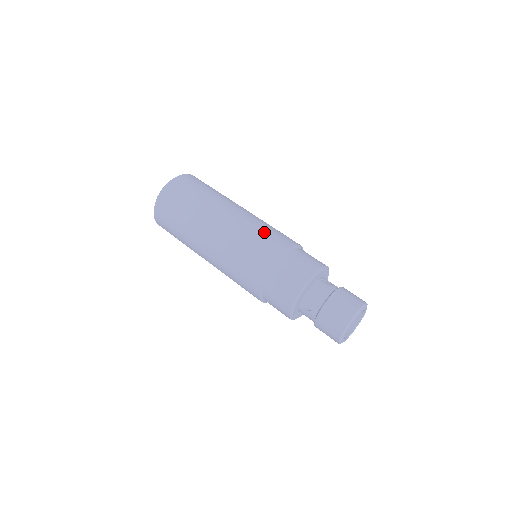
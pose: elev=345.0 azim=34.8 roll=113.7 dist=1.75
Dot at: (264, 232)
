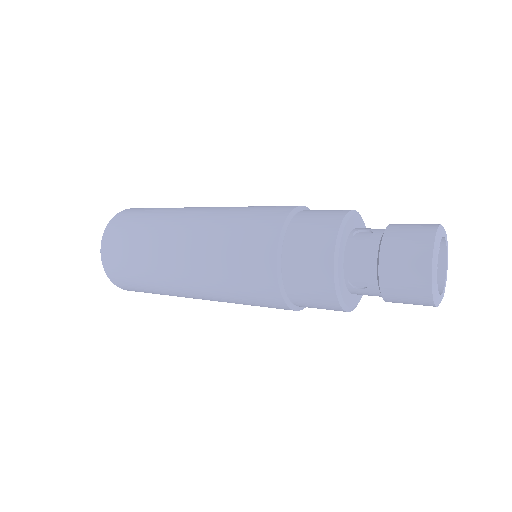
Dot at: (240, 223)
